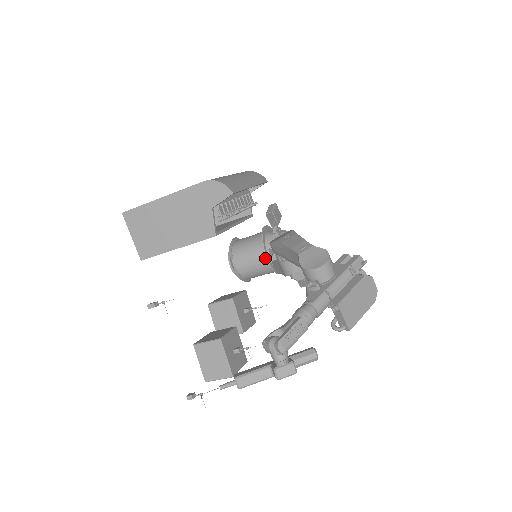
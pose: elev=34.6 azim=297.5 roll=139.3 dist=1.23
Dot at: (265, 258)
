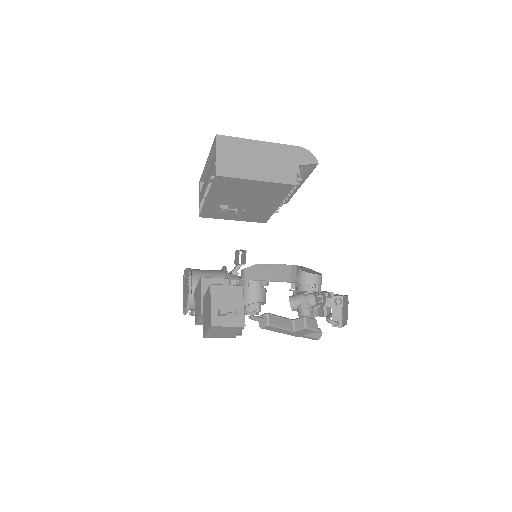
Dot at: occluded
